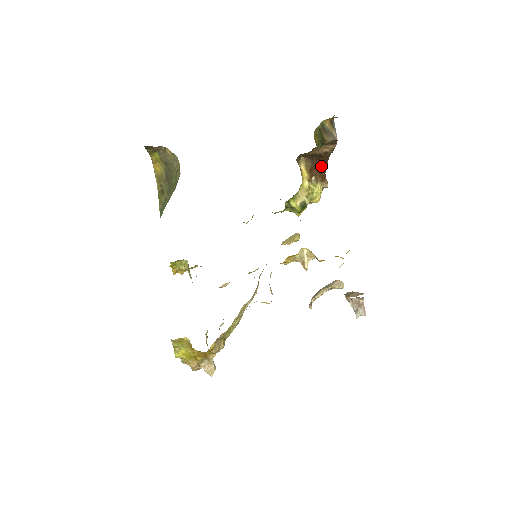
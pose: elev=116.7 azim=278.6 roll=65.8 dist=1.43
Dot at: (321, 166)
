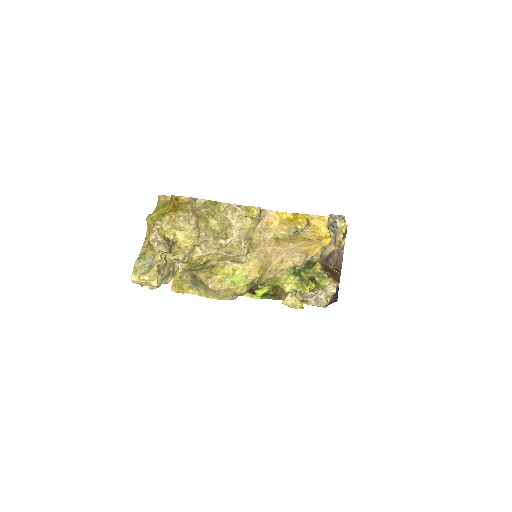
Dot at: (335, 273)
